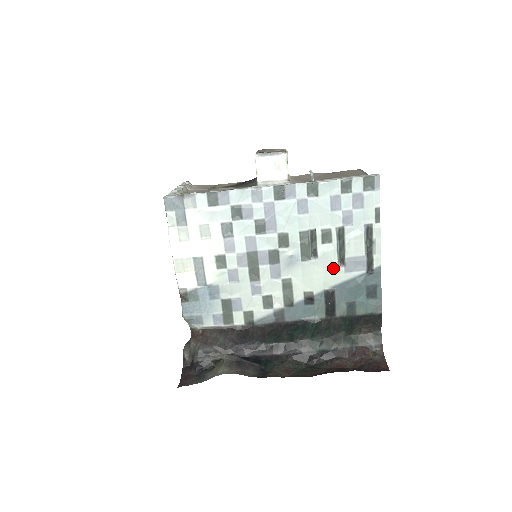
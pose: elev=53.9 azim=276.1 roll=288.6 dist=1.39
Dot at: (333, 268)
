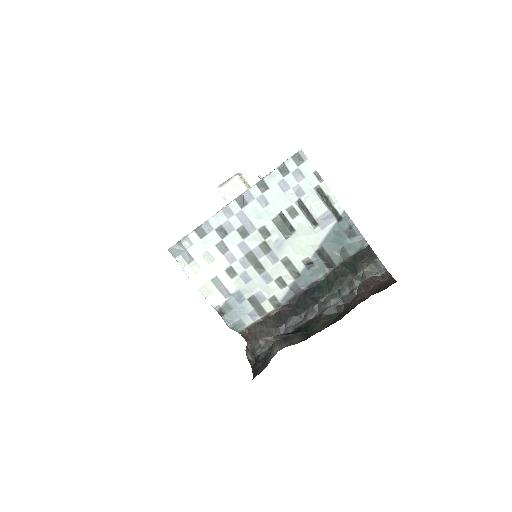
Dot at: (311, 232)
